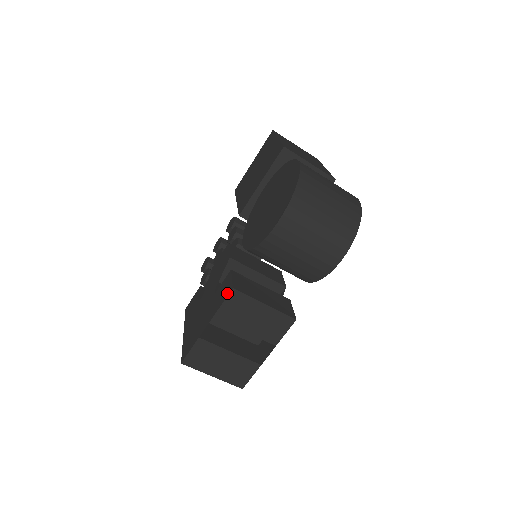
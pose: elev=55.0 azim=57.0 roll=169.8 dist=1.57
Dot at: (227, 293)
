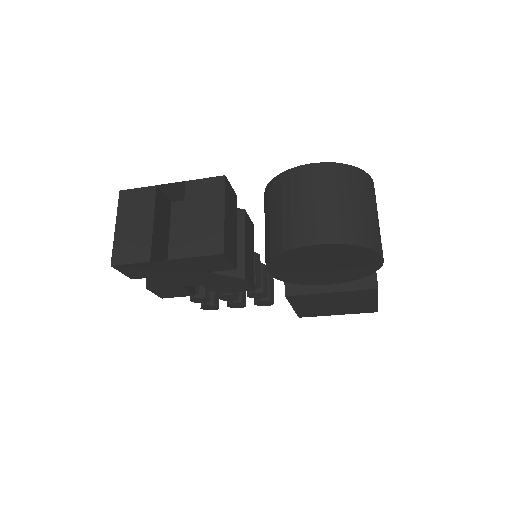
Dot at: (217, 179)
